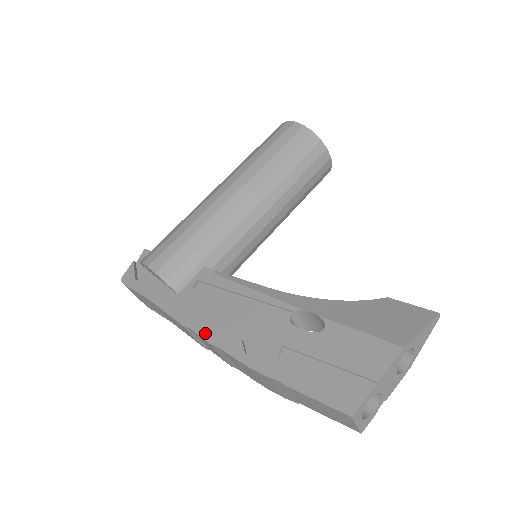
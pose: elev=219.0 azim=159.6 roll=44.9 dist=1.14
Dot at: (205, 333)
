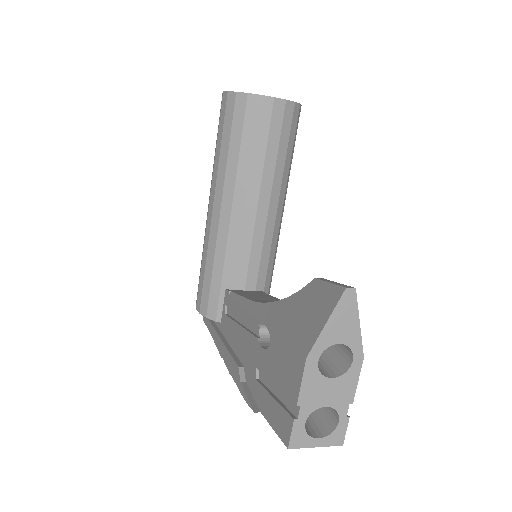
Dot at: (227, 363)
